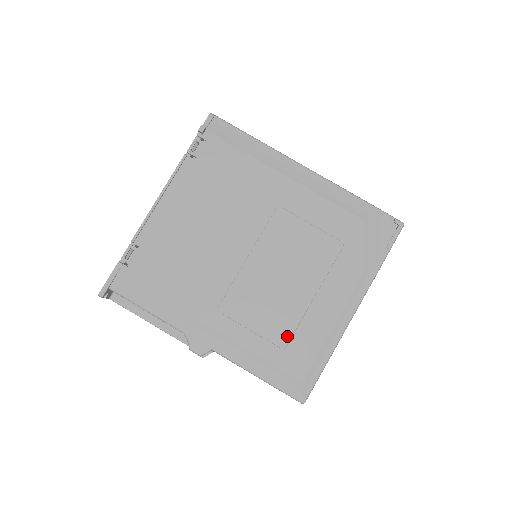
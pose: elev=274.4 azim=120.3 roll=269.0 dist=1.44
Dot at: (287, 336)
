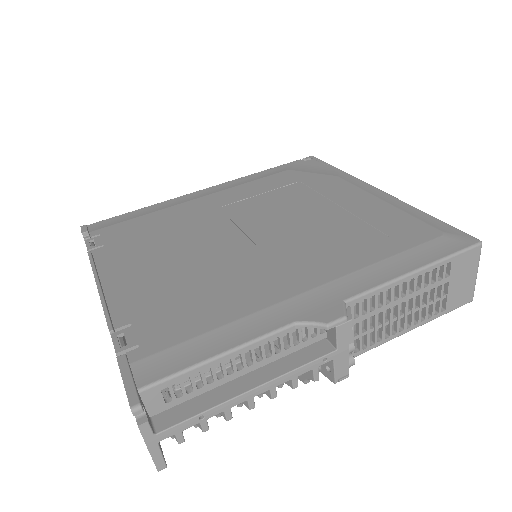
Dot at: (373, 232)
